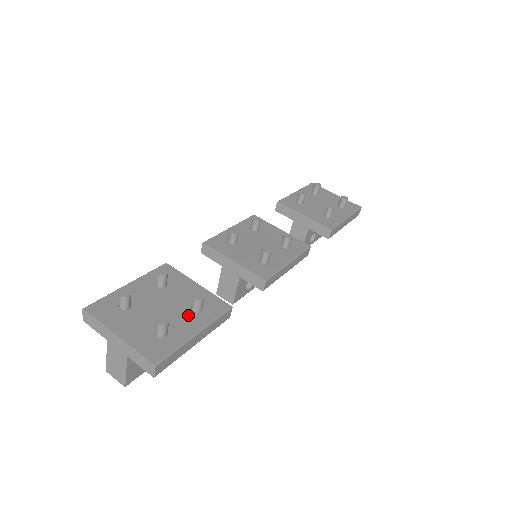
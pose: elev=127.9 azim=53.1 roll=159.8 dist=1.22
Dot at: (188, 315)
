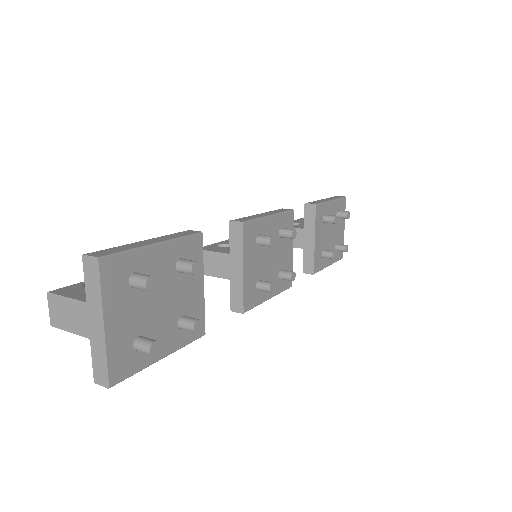
Dot at: (172, 328)
